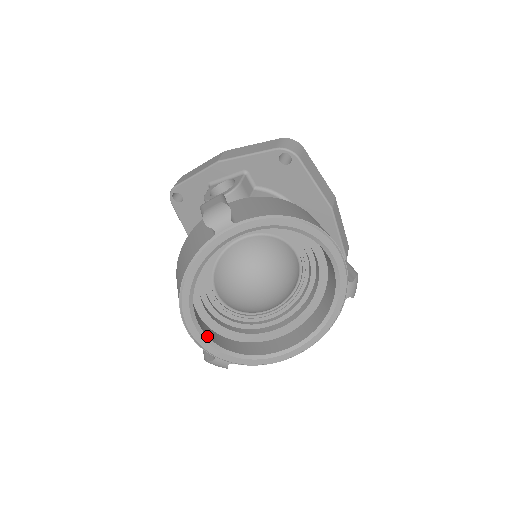
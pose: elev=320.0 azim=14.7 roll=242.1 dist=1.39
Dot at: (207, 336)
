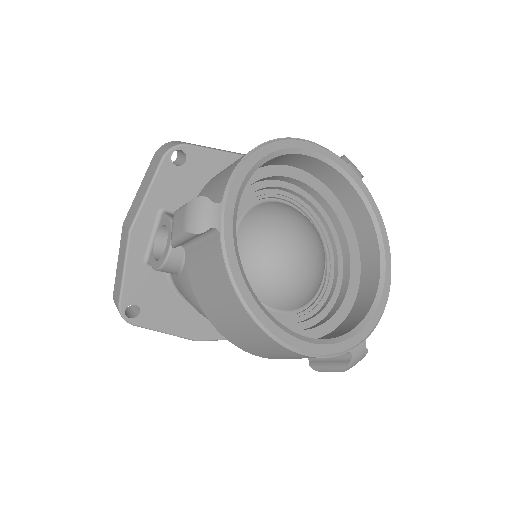
Dot at: (322, 339)
